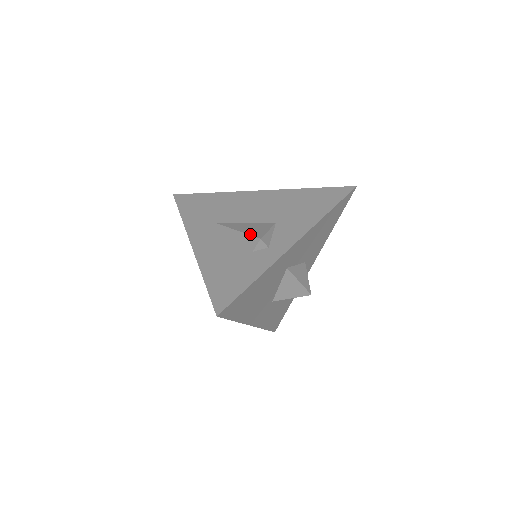
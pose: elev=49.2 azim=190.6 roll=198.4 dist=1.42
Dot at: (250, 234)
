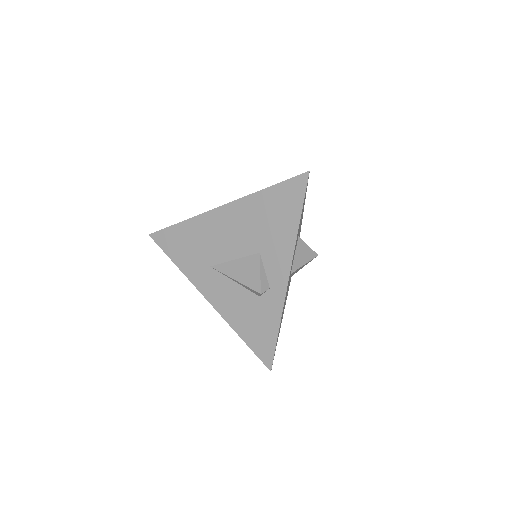
Dot at: (248, 286)
